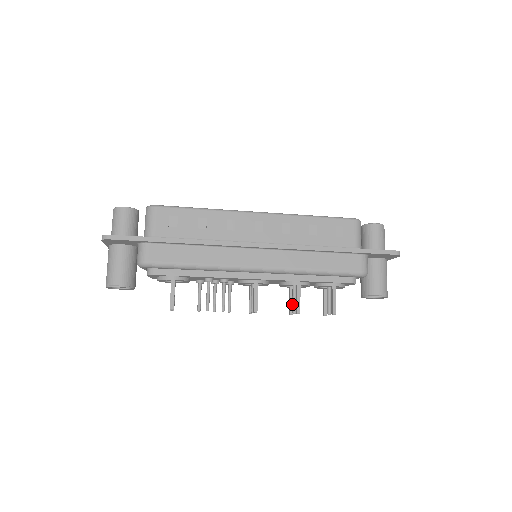
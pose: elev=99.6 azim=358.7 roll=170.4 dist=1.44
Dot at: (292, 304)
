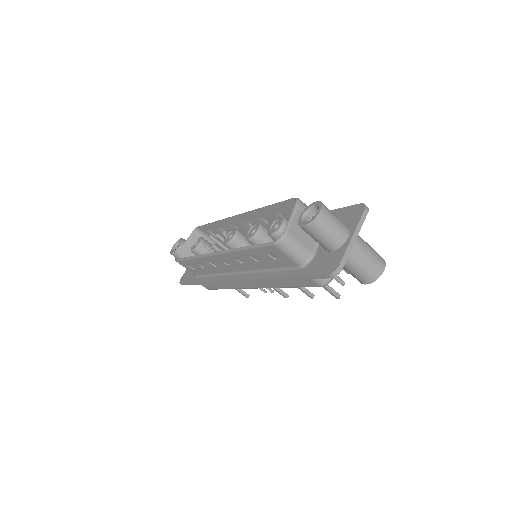
Dot at: occluded
